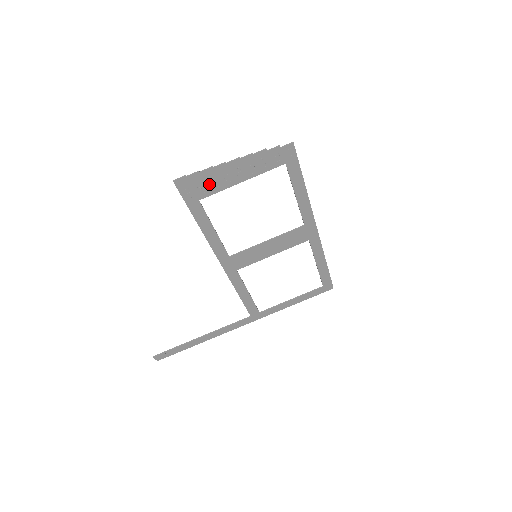
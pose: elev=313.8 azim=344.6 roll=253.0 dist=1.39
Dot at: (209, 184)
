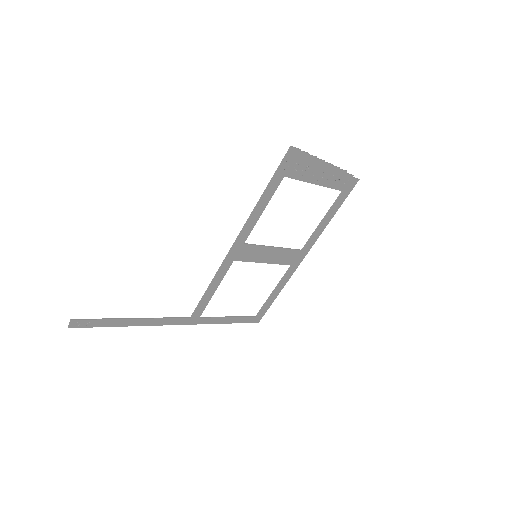
Dot at: (302, 169)
